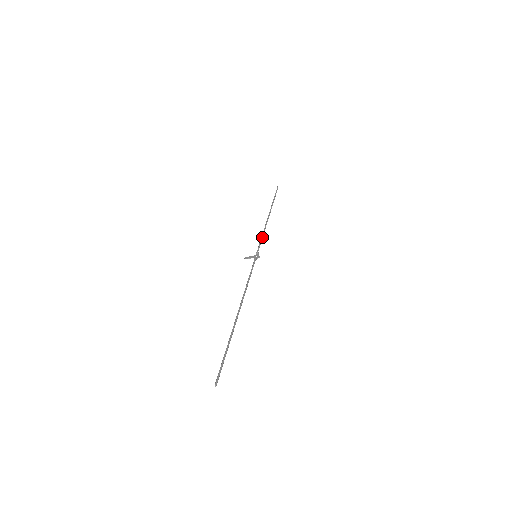
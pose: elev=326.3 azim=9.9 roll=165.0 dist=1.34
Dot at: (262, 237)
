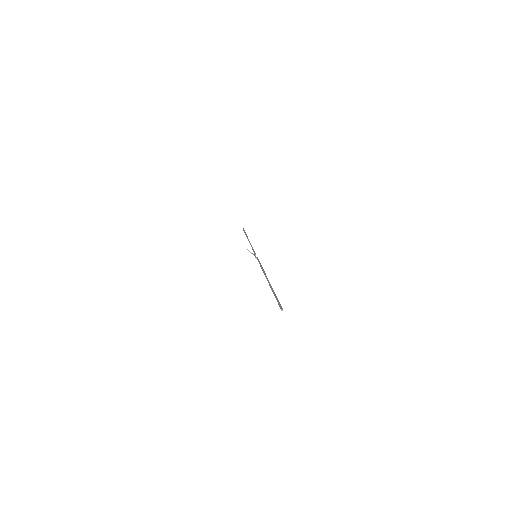
Dot at: occluded
